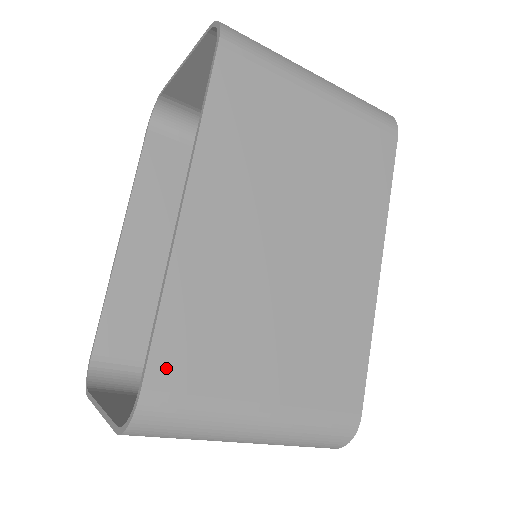
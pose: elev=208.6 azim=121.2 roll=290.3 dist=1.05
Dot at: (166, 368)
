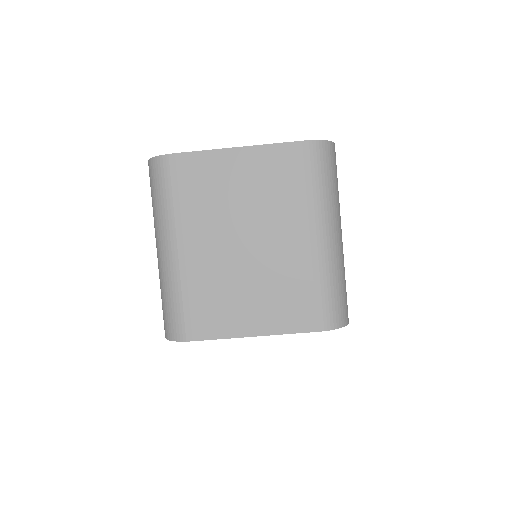
Dot at: occluded
